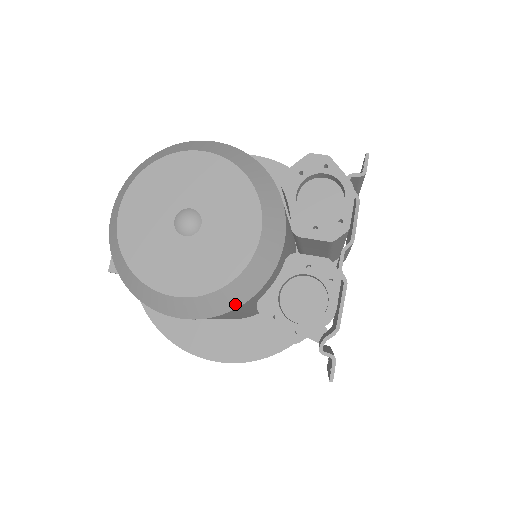
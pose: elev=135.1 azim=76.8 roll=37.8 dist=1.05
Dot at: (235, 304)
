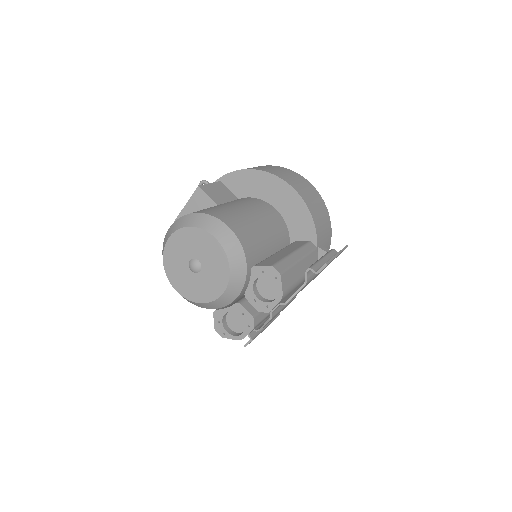
Dot at: (203, 307)
